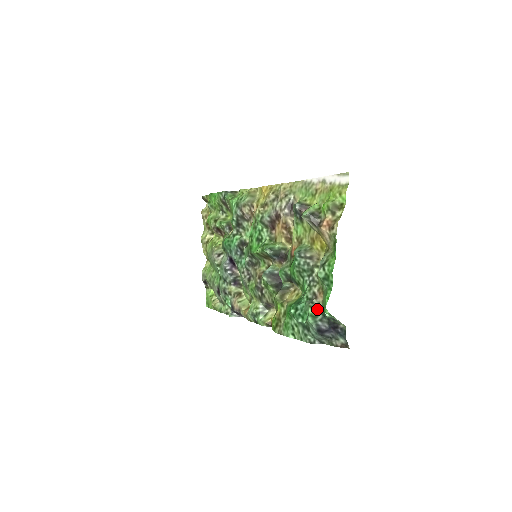
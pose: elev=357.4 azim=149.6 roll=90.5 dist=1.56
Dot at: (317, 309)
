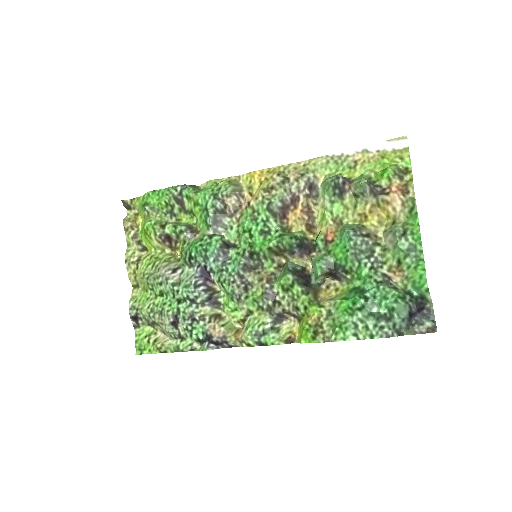
Dot at: (400, 290)
